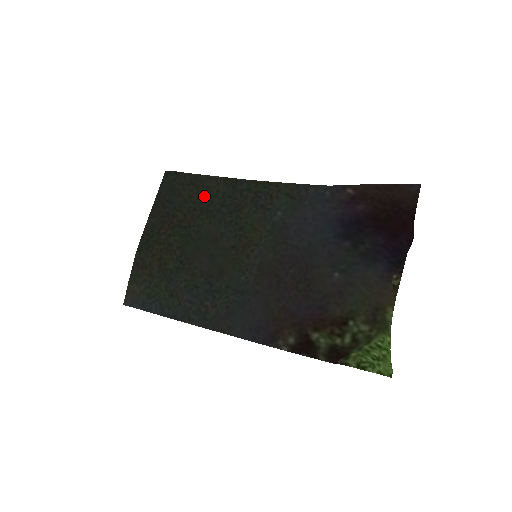
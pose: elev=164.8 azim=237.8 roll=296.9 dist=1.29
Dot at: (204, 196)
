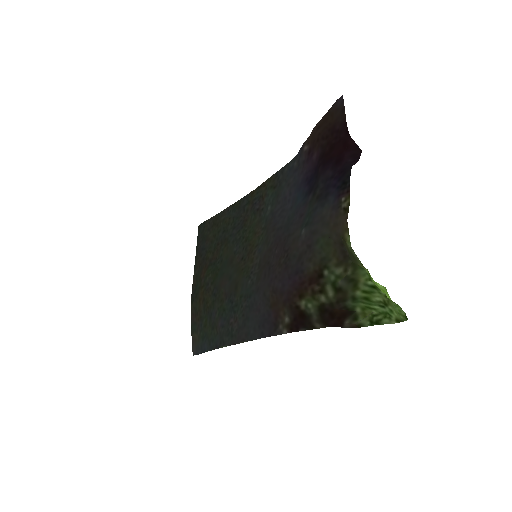
Dot at: (222, 229)
